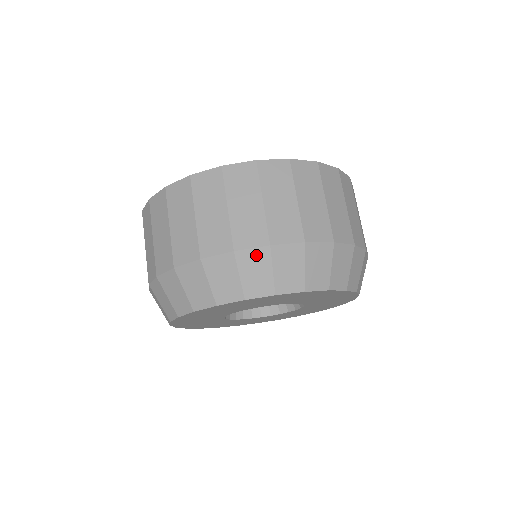
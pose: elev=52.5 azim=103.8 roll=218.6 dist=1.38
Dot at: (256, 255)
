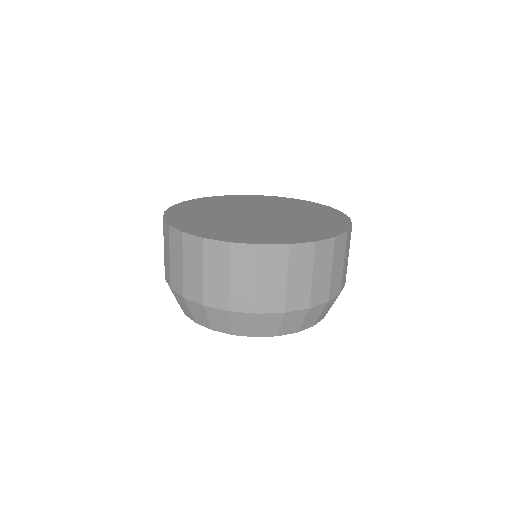
Dot at: (272, 317)
